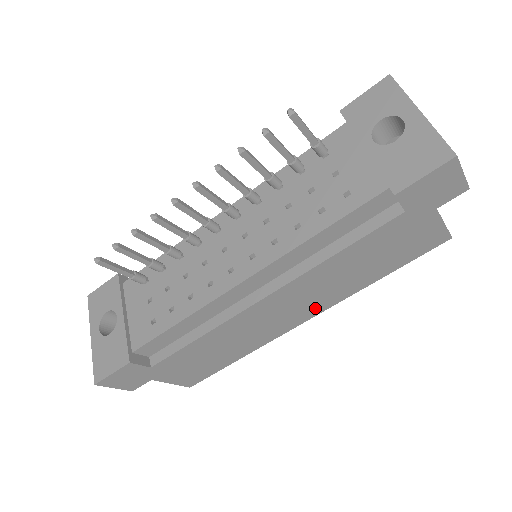
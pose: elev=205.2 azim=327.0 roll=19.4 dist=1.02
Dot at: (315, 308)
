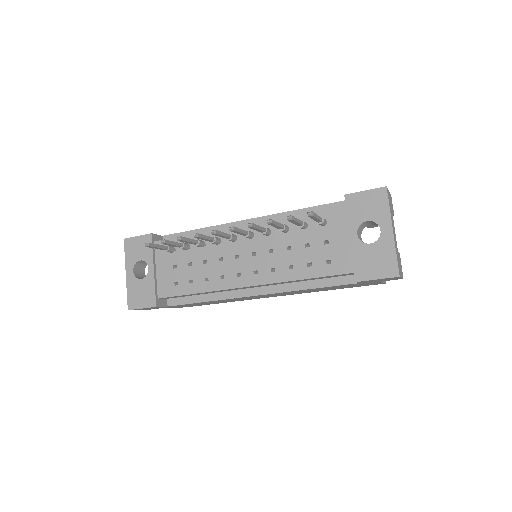
Dot at: occluded
